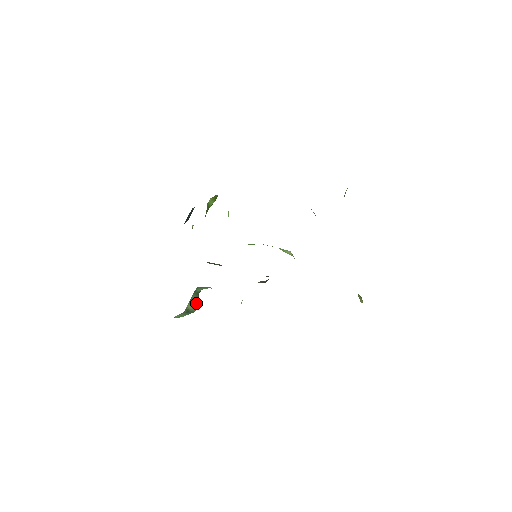
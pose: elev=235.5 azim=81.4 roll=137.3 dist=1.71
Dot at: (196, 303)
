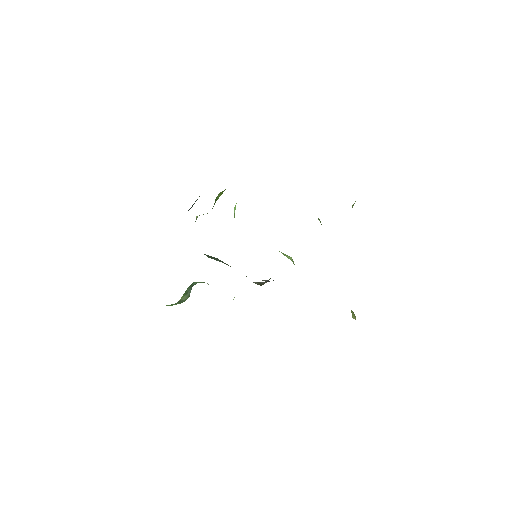
Dot at: (189, 294)
